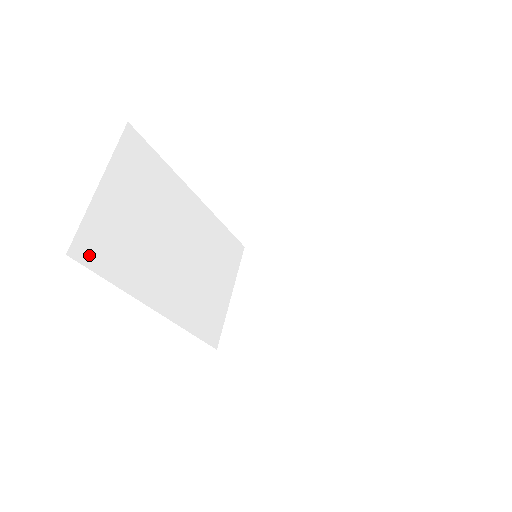
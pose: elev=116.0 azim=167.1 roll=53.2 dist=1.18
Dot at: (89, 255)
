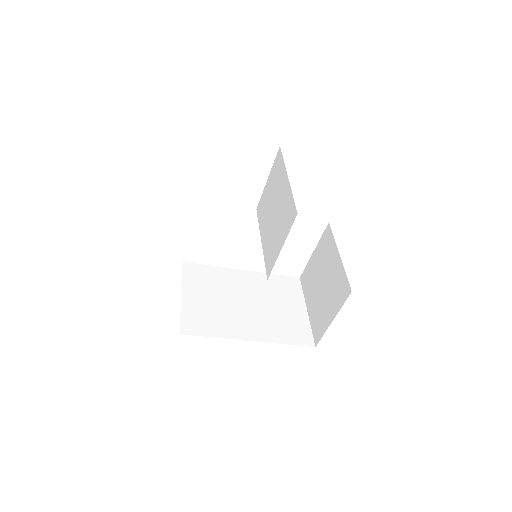
Dot at: occluded
